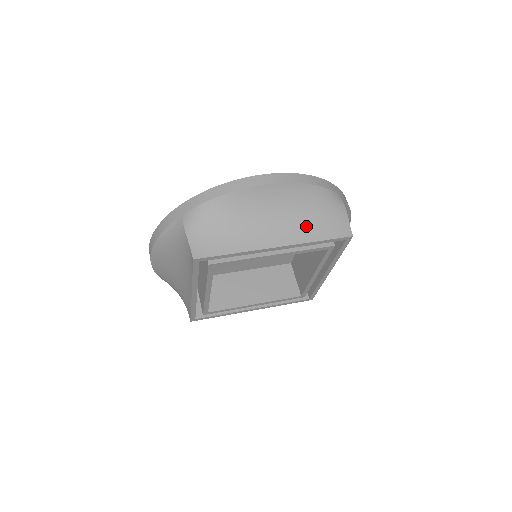
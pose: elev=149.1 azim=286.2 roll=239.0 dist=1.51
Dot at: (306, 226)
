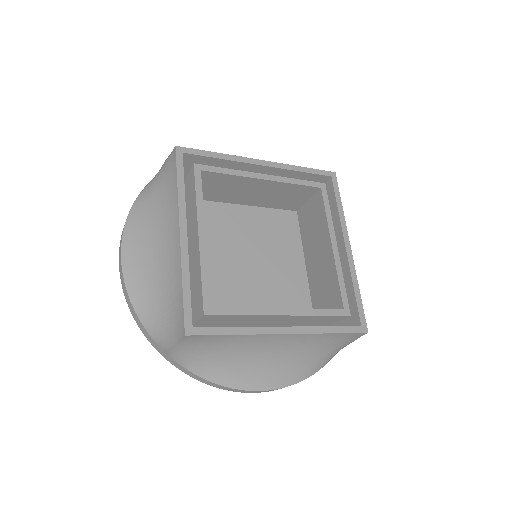
Dot at: occluded
